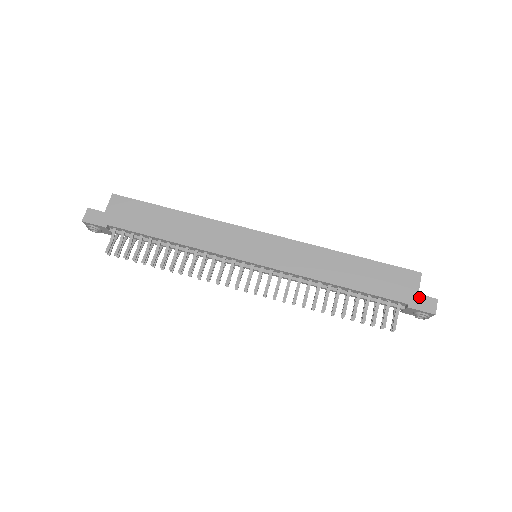
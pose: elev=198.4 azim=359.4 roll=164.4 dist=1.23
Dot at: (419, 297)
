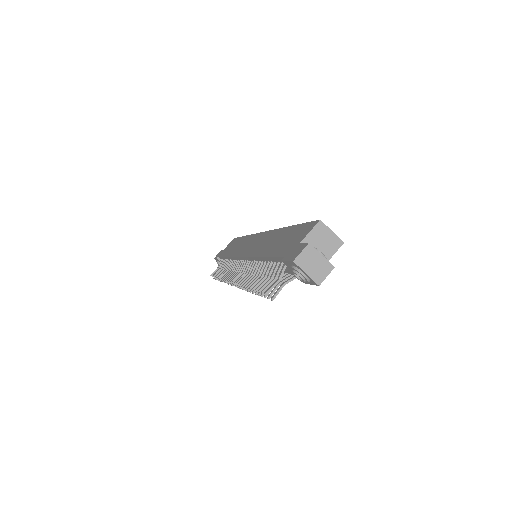
Dot at: (297, 246)
